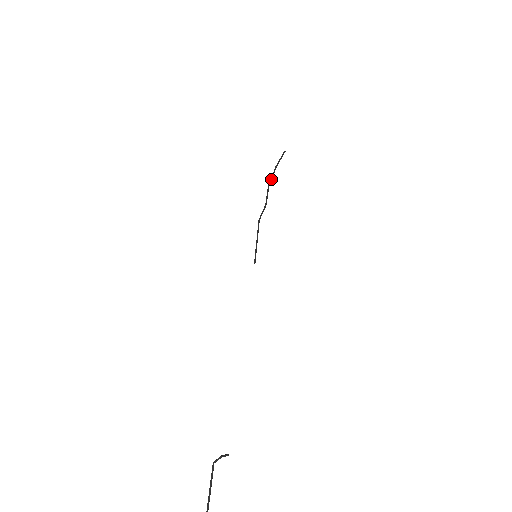
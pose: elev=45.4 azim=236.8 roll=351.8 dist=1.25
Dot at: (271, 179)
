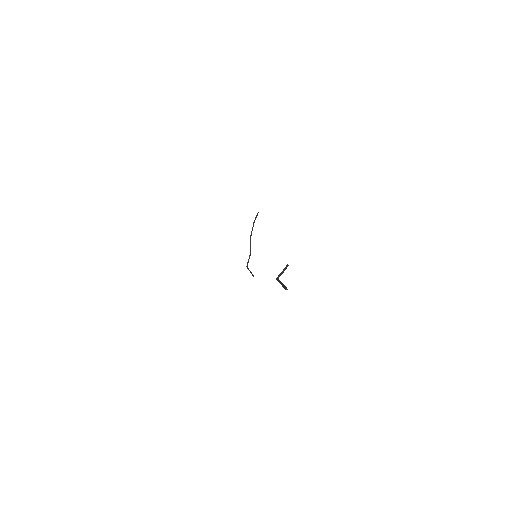
Dot at: occluded
